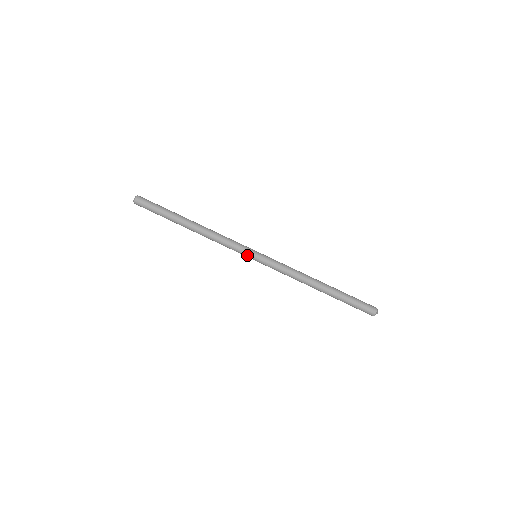
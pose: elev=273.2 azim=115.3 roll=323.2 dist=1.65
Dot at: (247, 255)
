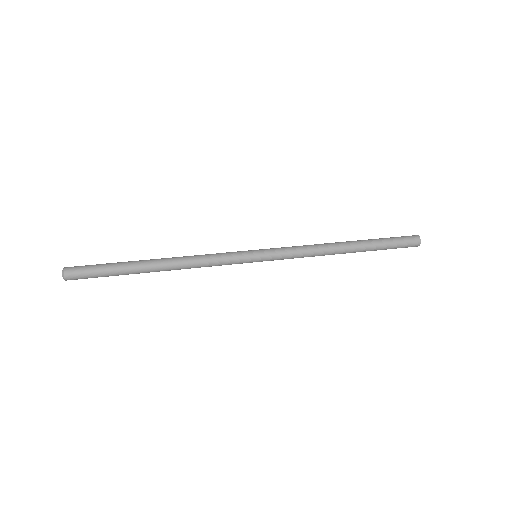
Dot at: (245, 251)
